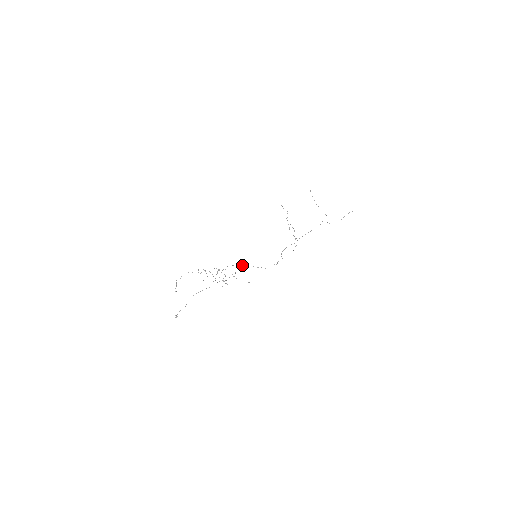
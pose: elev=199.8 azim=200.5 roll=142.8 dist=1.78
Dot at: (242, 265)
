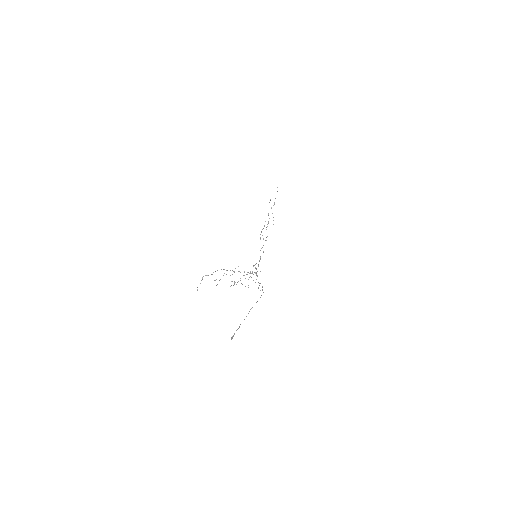
Dot at: occluded
